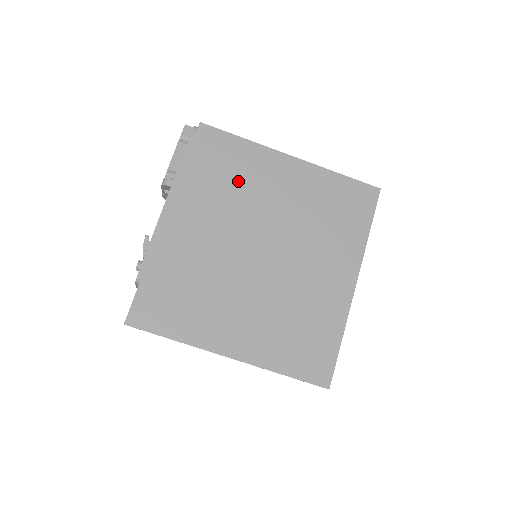
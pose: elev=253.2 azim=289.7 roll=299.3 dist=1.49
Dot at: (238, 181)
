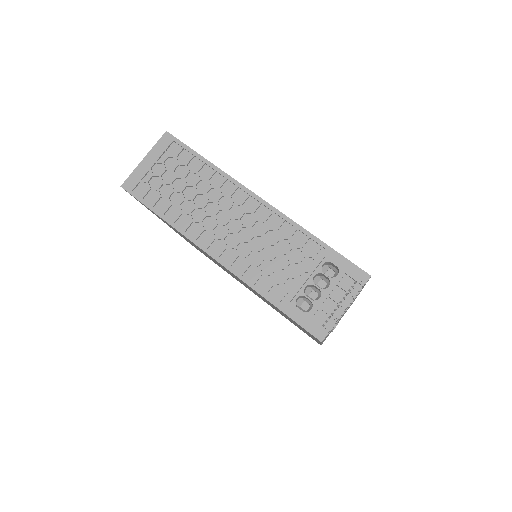
Dot at: occluded
